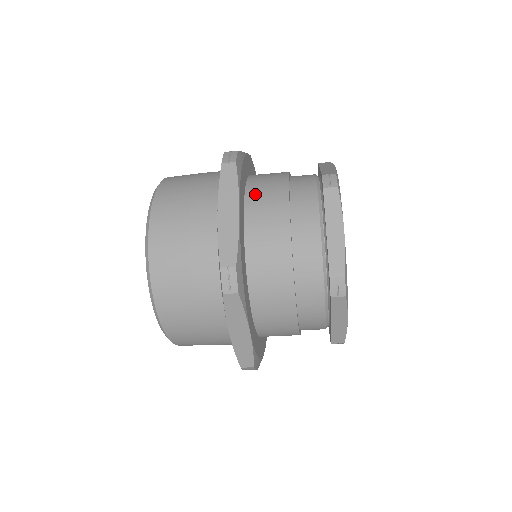
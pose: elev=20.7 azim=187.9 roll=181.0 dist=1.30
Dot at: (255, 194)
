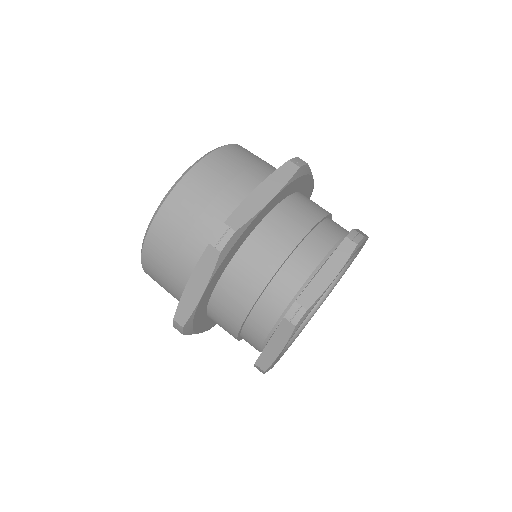
Dot at: (239, 266)
